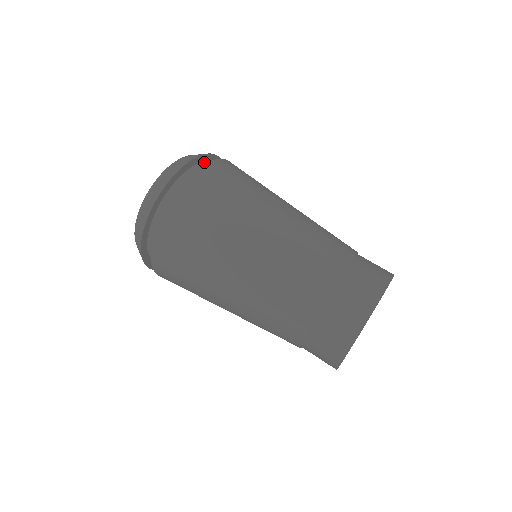
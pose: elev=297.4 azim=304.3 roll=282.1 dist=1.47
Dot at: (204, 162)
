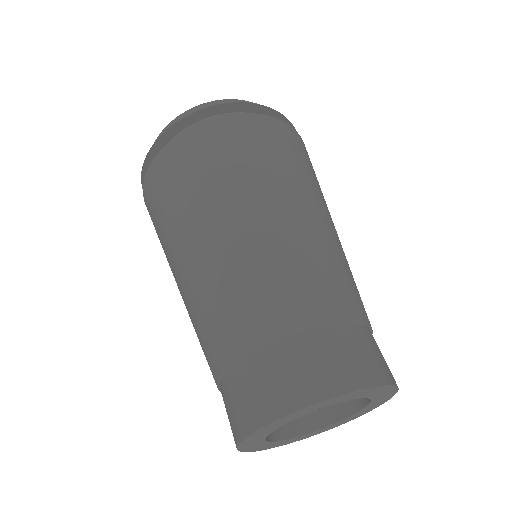
Dot at: occluded
